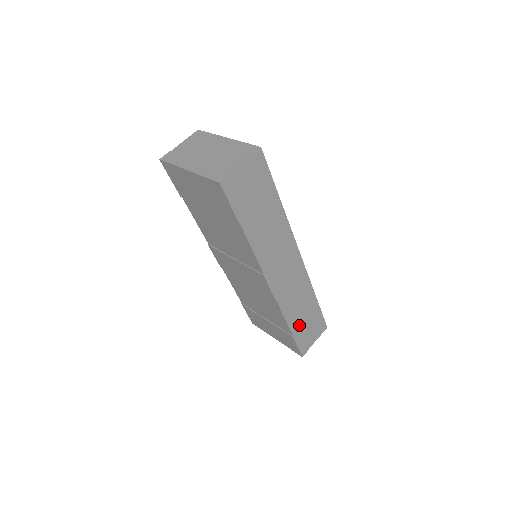
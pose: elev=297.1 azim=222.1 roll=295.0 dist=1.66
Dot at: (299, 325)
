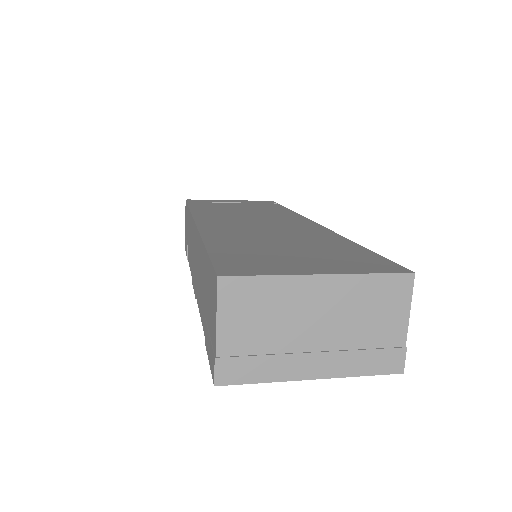
Dot at: occluded
